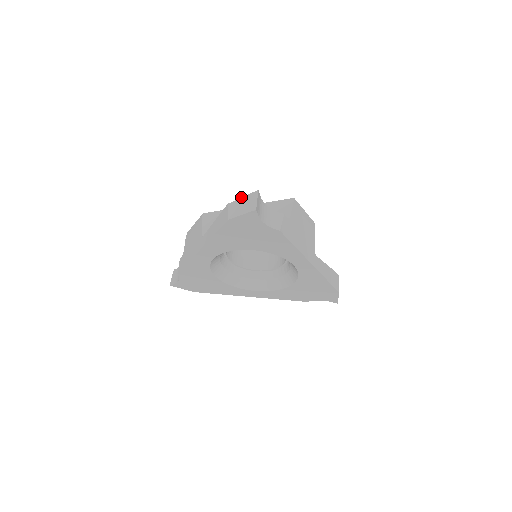
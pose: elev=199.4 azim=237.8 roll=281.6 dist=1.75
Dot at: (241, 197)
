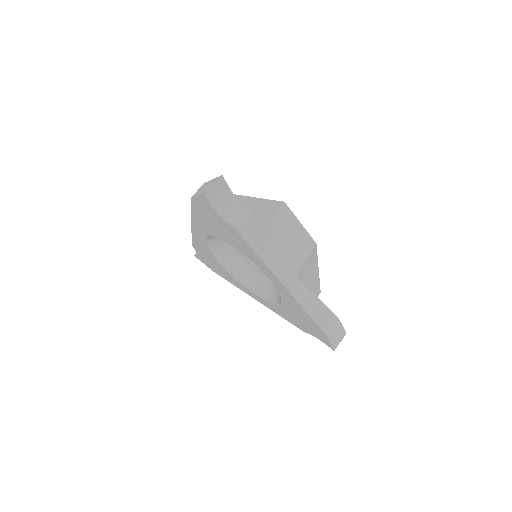
Dot at: occluded
